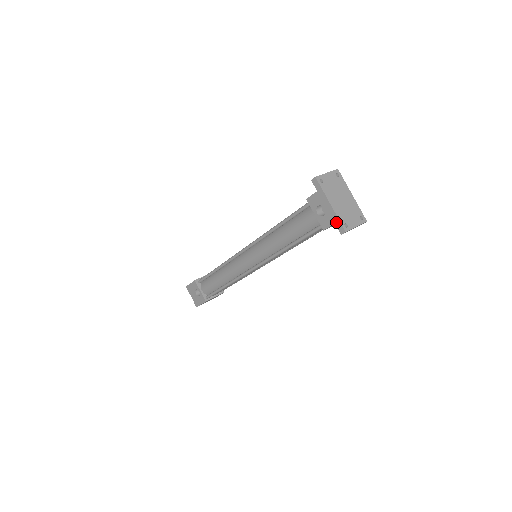
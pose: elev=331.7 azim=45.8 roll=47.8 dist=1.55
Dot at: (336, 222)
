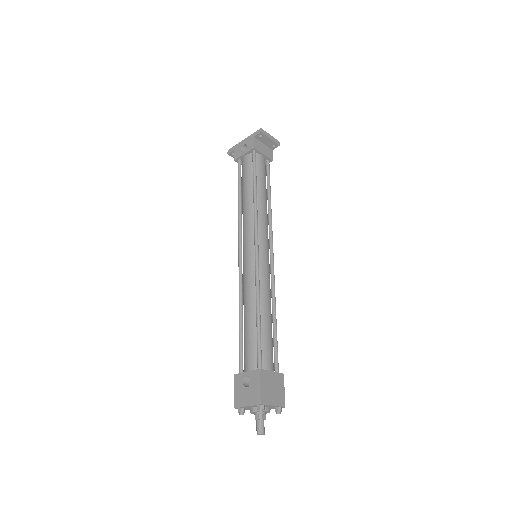
Dot at: (253, 136)
